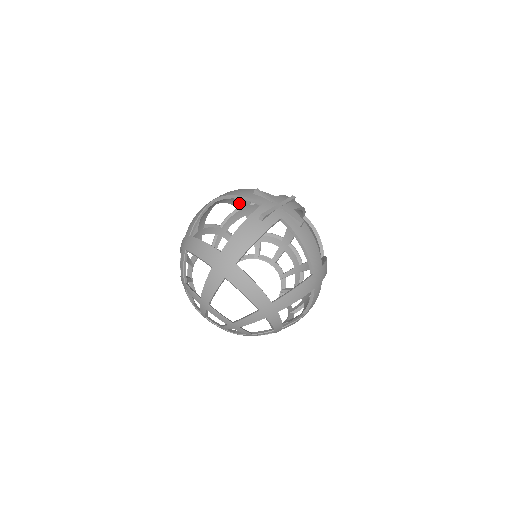
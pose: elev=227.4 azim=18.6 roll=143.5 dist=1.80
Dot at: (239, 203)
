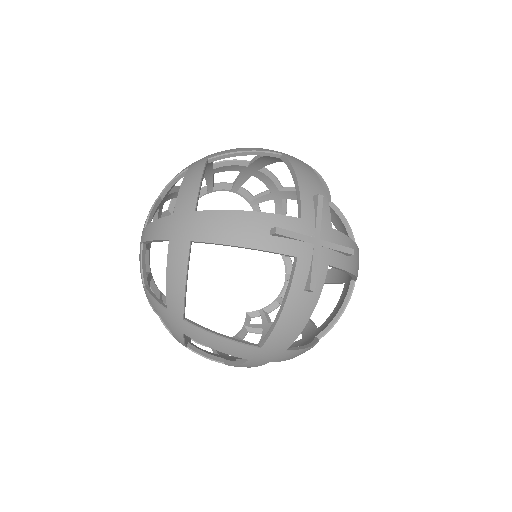
Dot at: occluded
